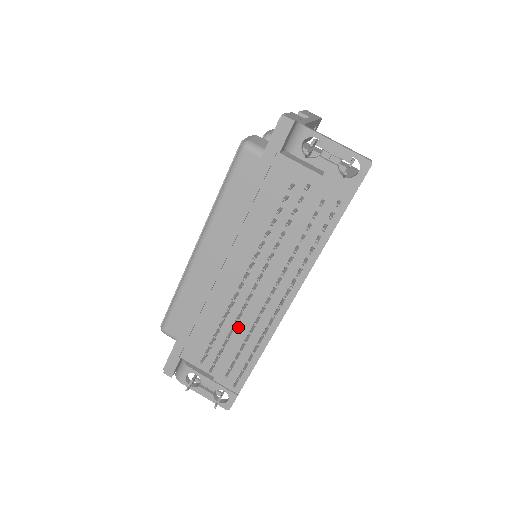
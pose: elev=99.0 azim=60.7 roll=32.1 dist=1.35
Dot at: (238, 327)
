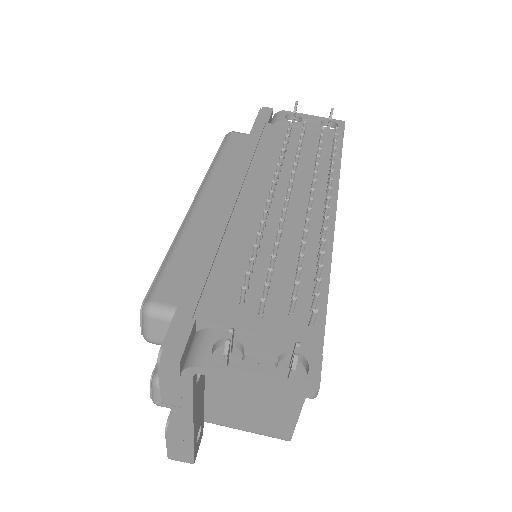
Dot at: (281, 251)
